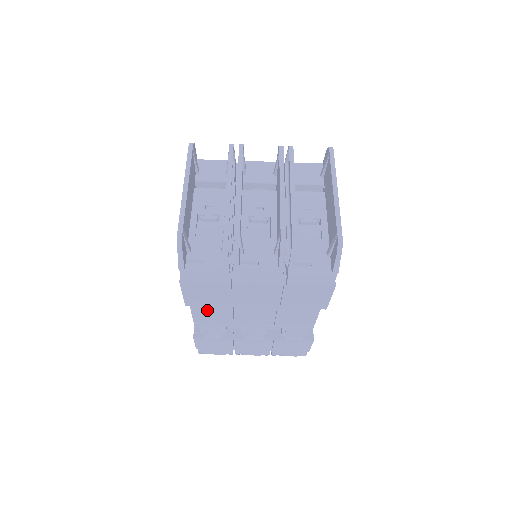
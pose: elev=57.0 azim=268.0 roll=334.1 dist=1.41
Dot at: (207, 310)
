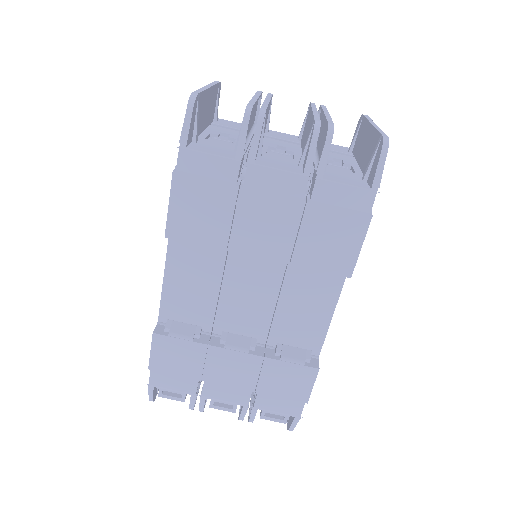
Dot at: (185, 282)
